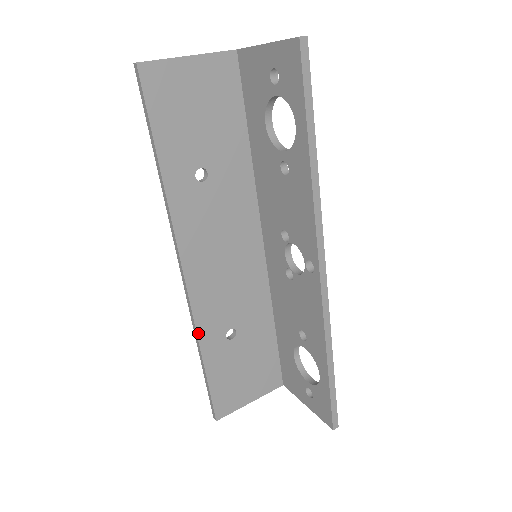
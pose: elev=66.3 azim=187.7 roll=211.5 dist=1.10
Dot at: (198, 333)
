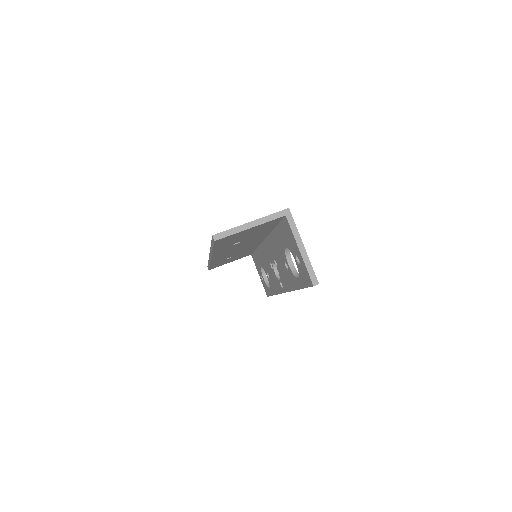
Dot at: occluded
